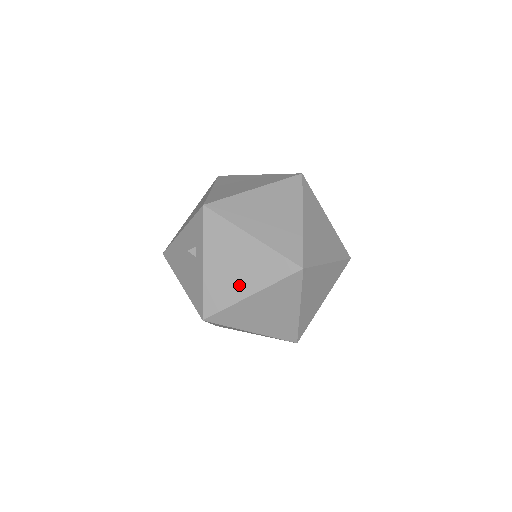
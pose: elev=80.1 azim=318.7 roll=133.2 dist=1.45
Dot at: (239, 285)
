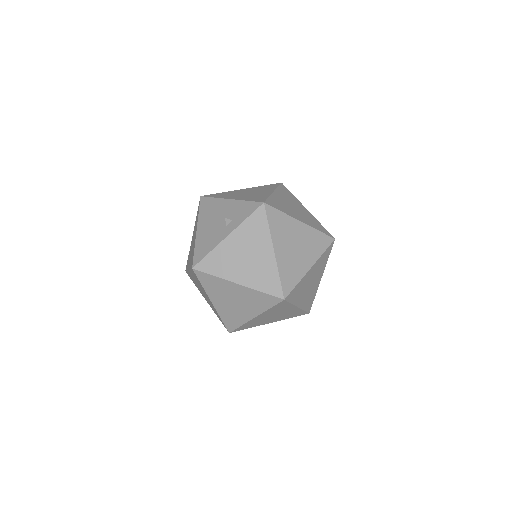
Dot at: (237, 271)
